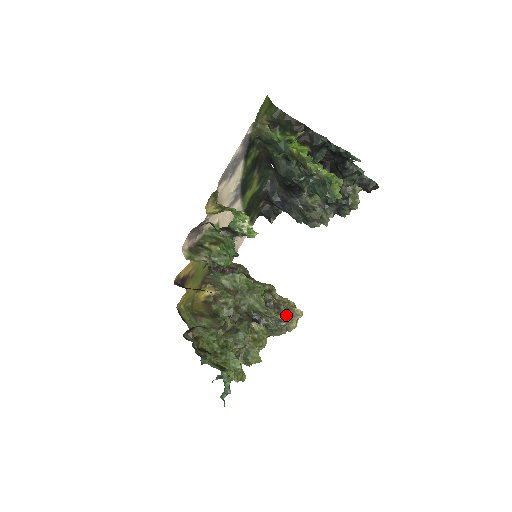
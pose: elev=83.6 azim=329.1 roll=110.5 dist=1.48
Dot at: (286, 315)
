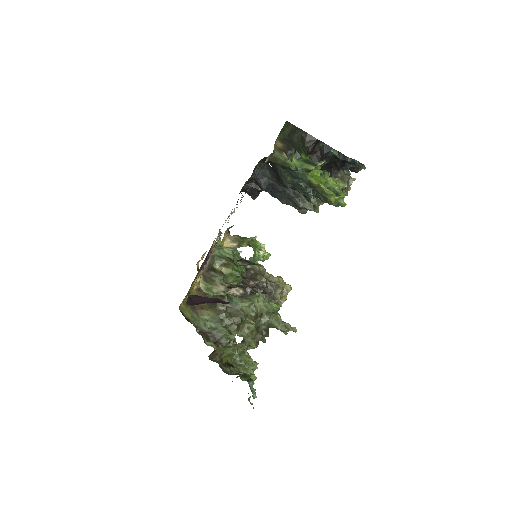
Dot at: (278, 294)
